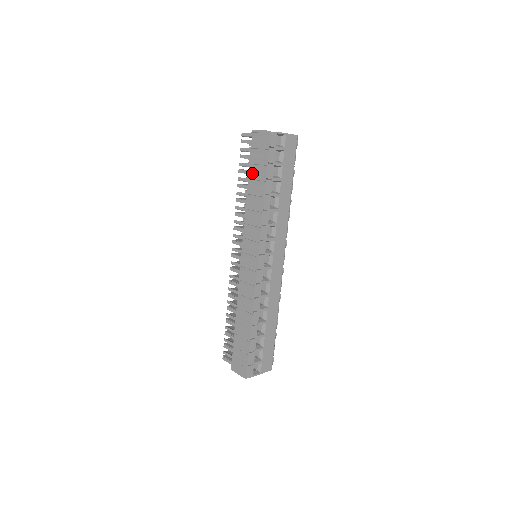
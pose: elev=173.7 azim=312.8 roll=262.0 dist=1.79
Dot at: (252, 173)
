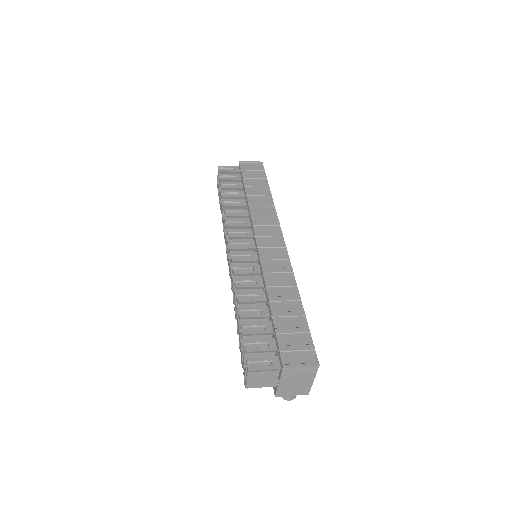
Dot at: (249, 183)
